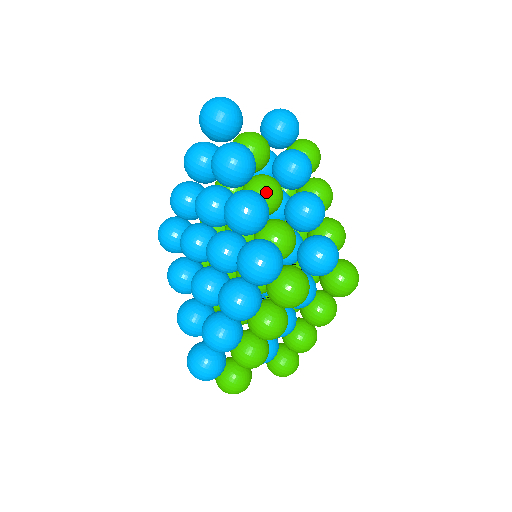
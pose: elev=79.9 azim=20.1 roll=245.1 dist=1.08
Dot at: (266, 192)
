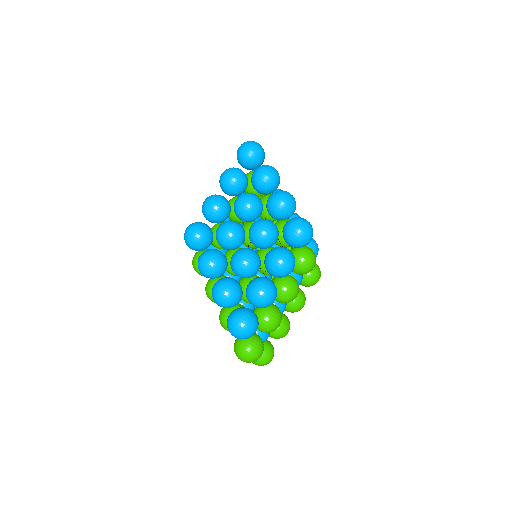
Dot at: occluded
